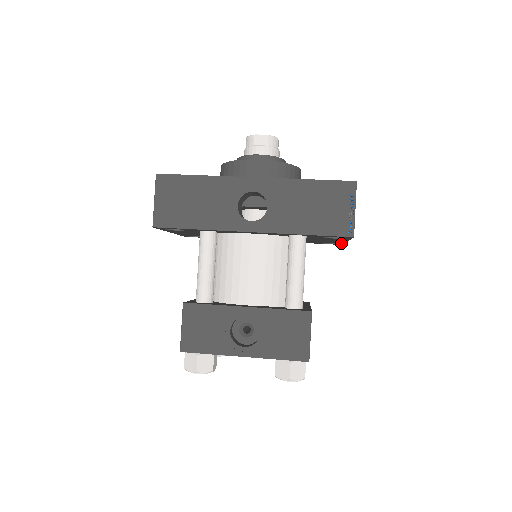
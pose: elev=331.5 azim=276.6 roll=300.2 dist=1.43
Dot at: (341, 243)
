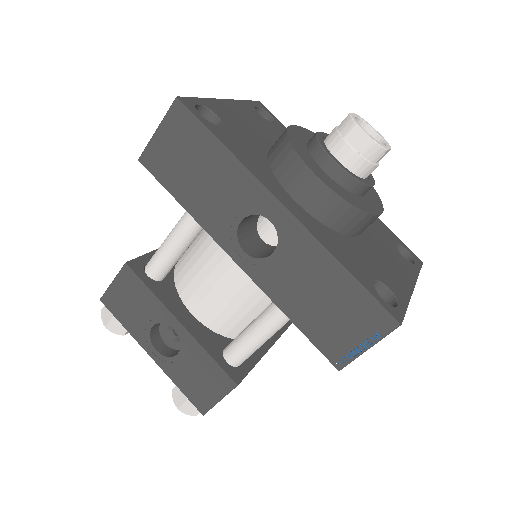
Dot at: occluded
